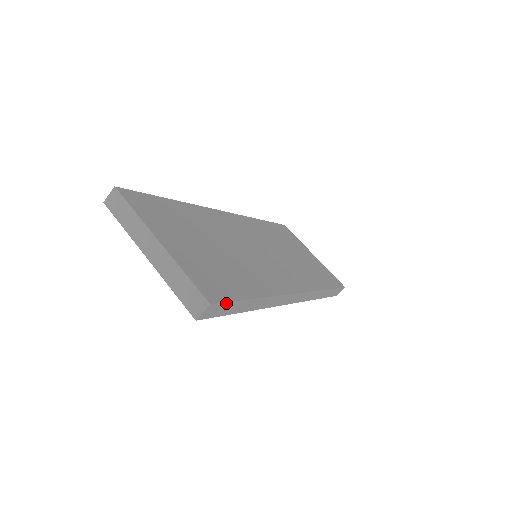
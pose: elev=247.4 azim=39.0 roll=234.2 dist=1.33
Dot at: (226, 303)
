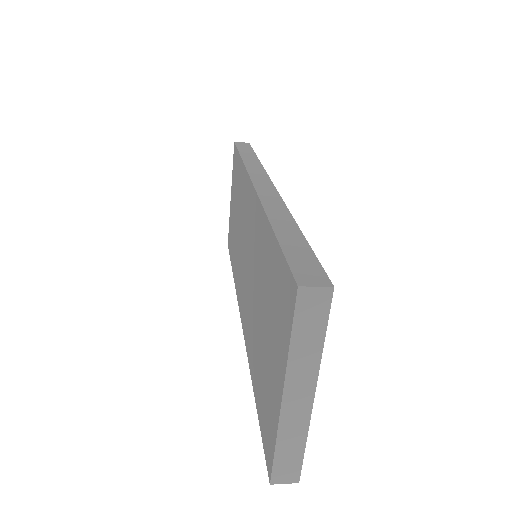
Dot at: occluded
